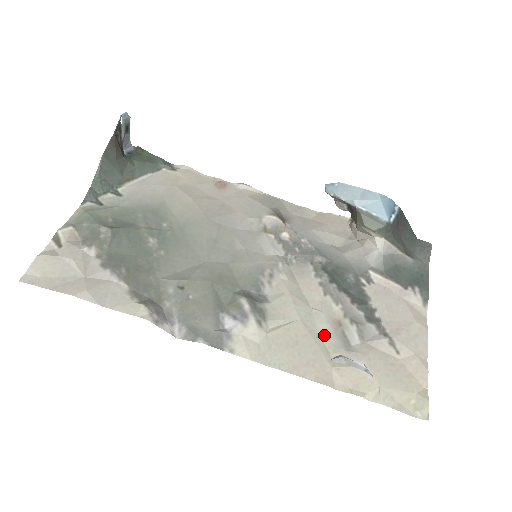
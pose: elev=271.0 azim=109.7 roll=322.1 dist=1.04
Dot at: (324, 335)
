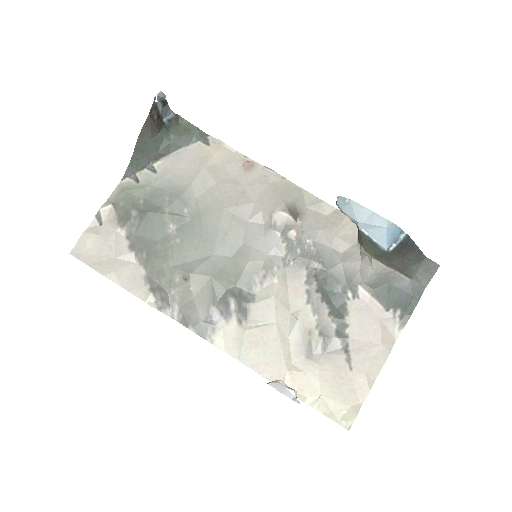
Dot at: (292, 340)
